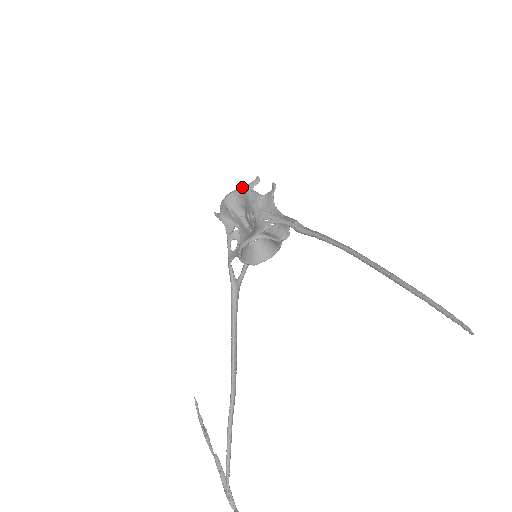
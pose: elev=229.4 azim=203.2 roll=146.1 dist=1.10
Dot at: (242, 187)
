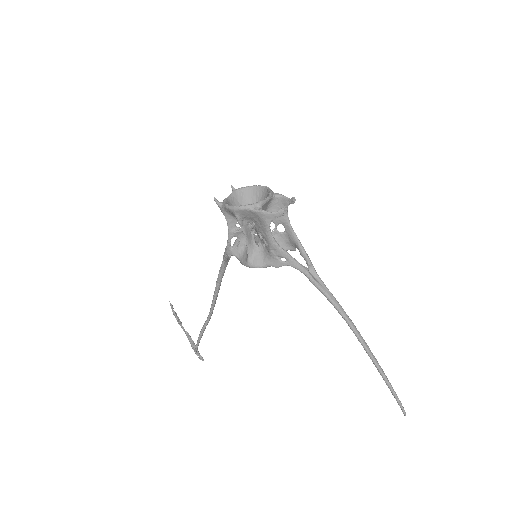
Dot at: (261, 212)
